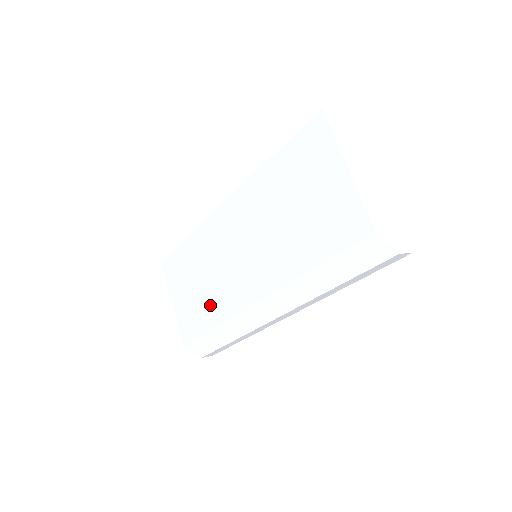
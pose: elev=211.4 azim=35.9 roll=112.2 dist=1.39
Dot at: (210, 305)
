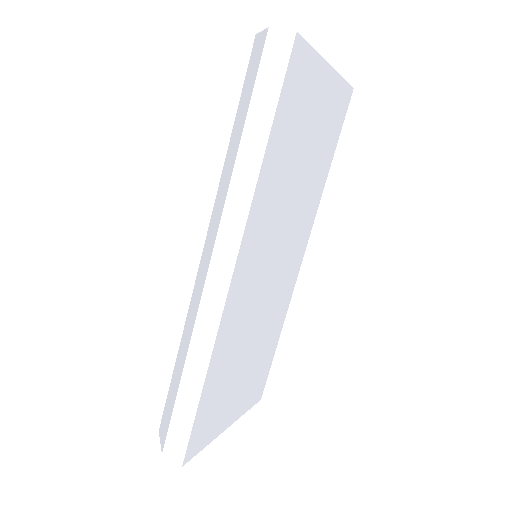
Dot at: occluded
